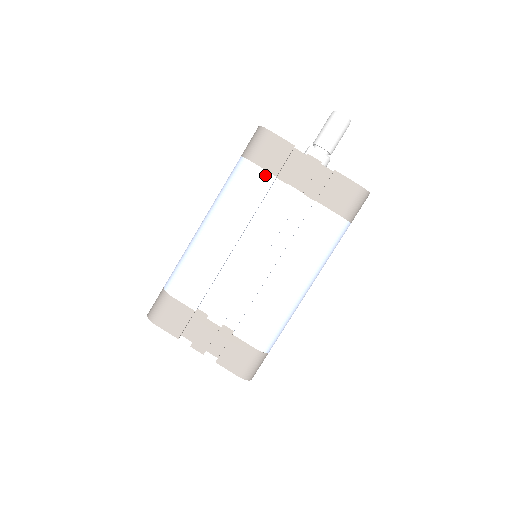
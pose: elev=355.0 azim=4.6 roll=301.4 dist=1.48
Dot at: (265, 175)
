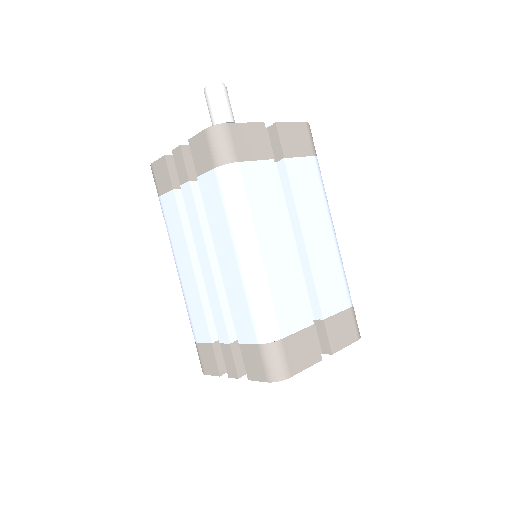
Dot at: (169, 196)
